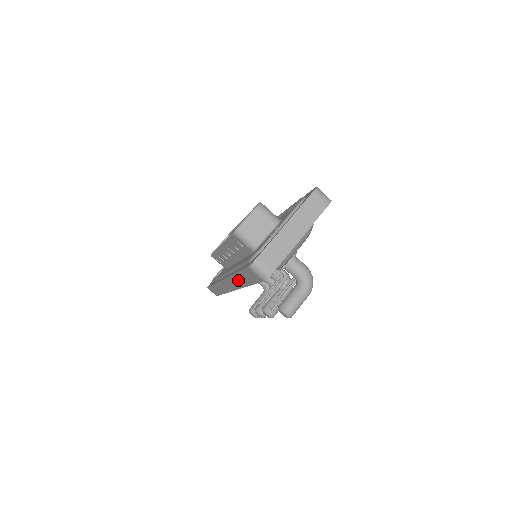
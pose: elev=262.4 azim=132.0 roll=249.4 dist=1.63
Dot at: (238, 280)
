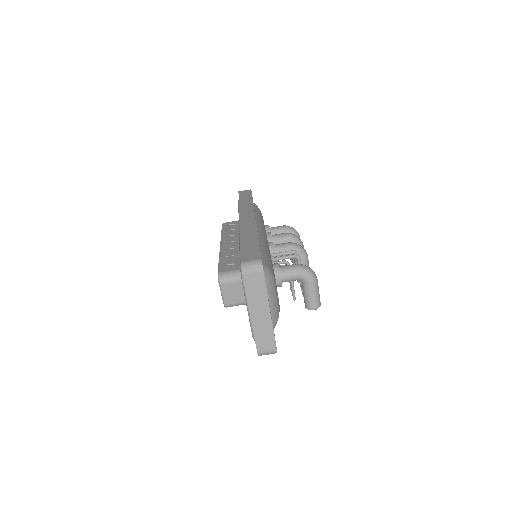
Dot at: occluded
